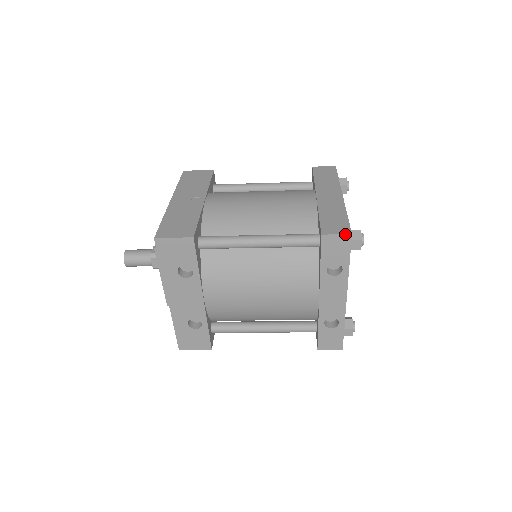
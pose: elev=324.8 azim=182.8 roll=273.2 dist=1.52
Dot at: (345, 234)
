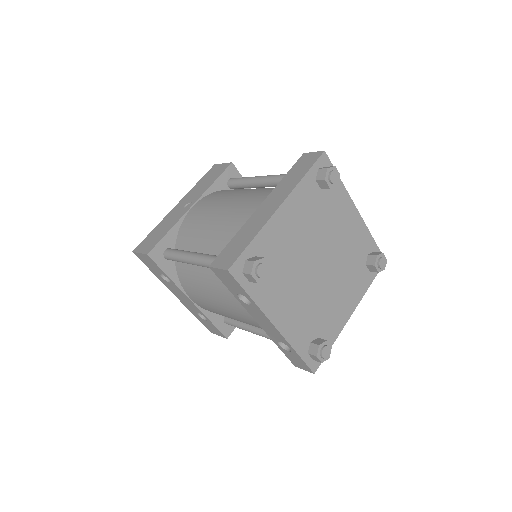
Dot at: (223, 269)
